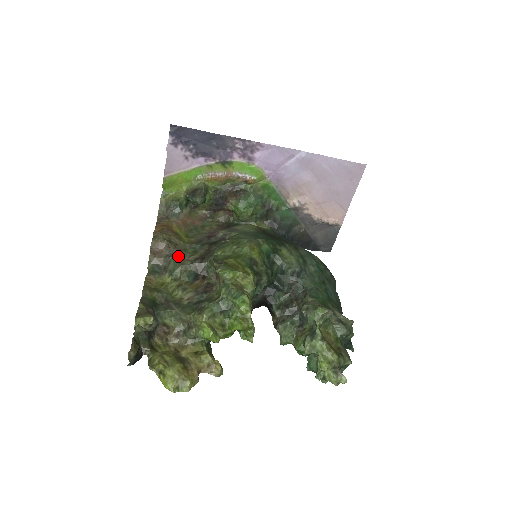
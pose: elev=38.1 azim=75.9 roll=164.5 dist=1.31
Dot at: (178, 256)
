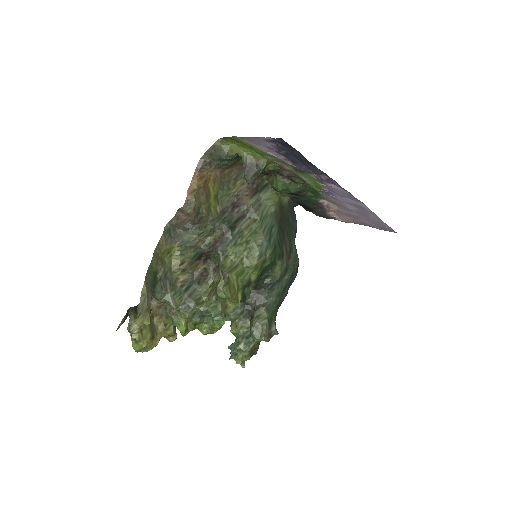
Dot at: (196, 233)
